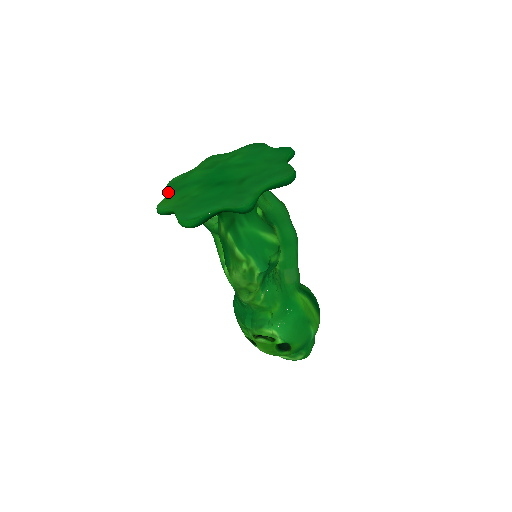
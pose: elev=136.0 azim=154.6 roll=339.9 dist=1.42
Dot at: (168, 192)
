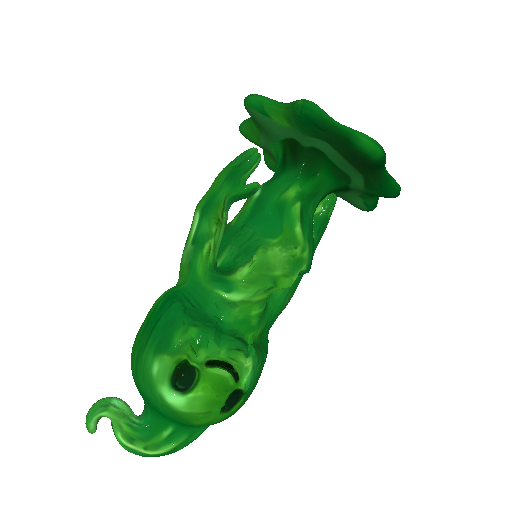
Dot at: occluded
